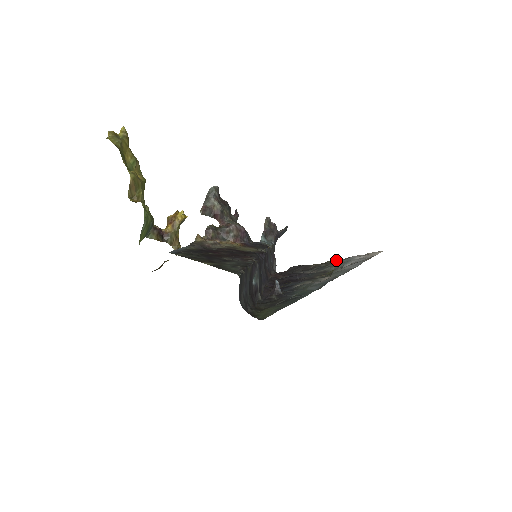
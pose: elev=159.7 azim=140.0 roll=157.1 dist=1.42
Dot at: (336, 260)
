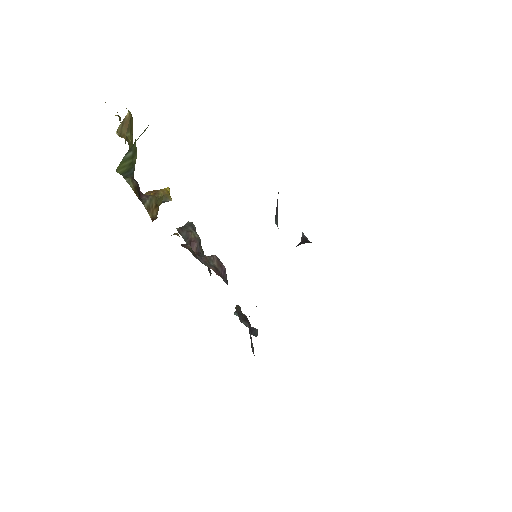
Dot at: occluded
